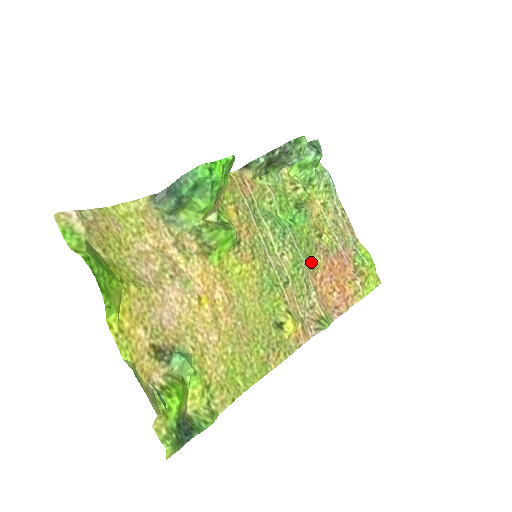
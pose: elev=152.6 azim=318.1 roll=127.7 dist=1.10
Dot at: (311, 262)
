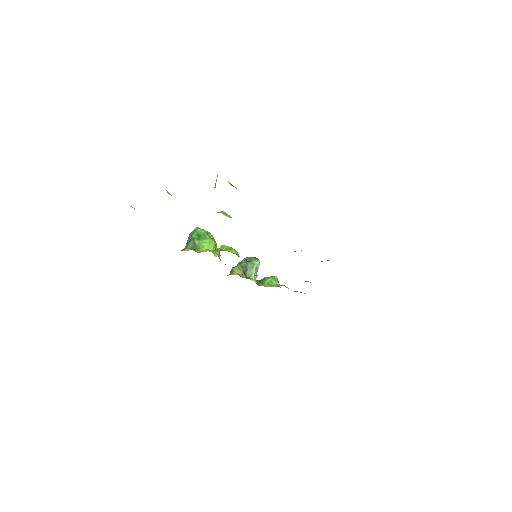
Dot at: occluded
